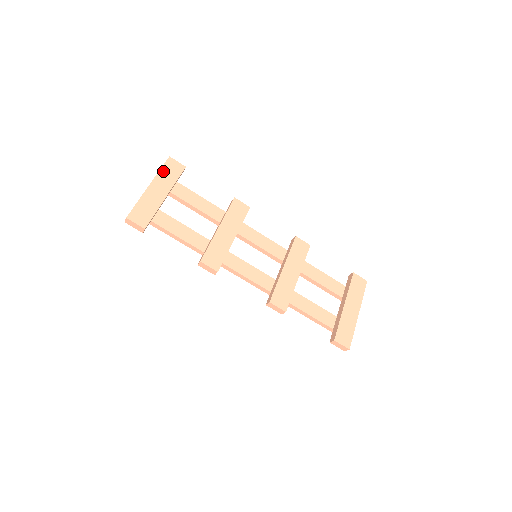
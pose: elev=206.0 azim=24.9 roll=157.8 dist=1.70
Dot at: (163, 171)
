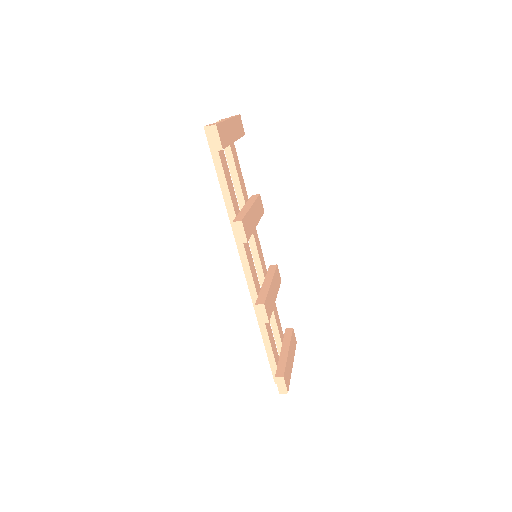
Dot at: (236, 120)
